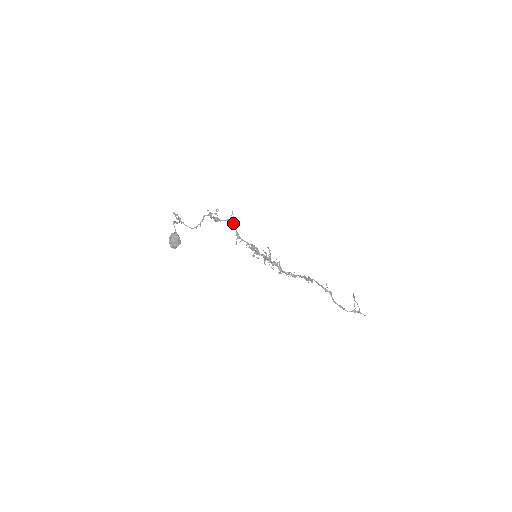
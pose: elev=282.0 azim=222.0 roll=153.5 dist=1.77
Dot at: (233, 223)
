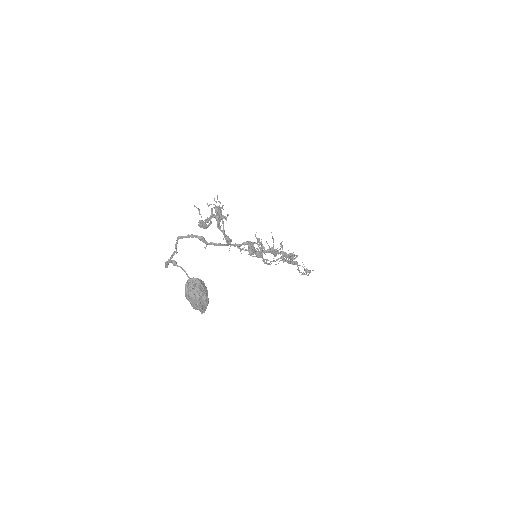
Dot at: (225, 217)
